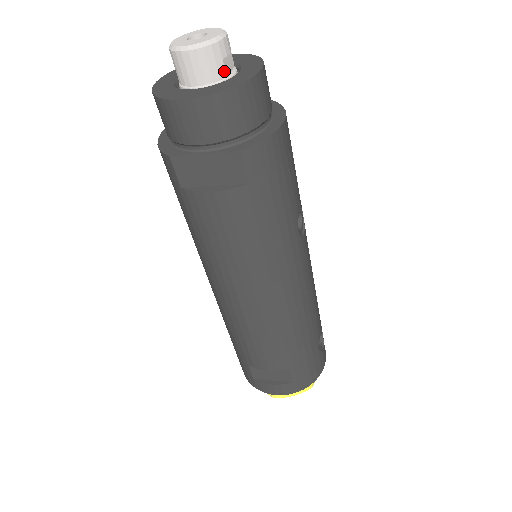
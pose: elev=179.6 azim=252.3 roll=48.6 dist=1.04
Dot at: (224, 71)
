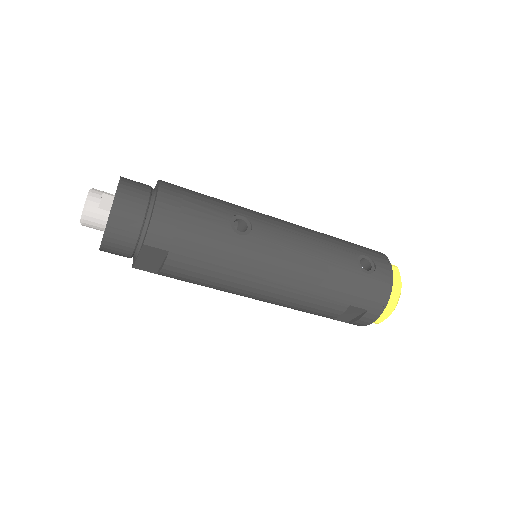
Dot at: (105, 211)
